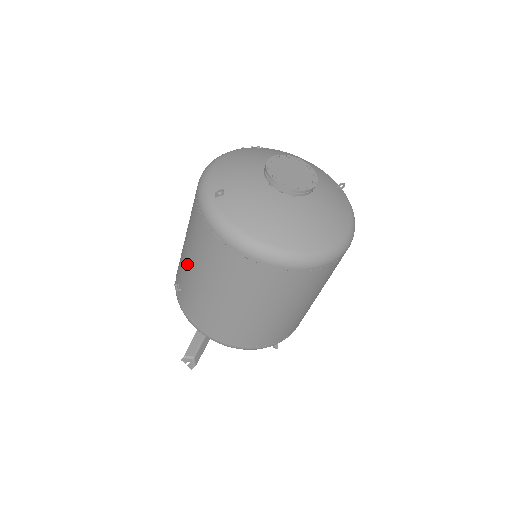
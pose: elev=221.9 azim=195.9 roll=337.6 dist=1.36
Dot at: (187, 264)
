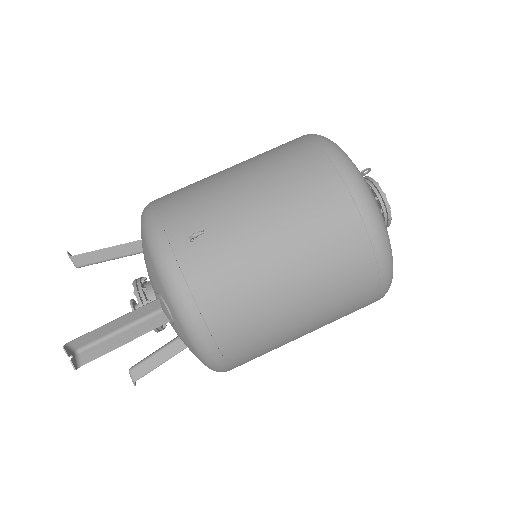
Dot at: (250, 215)
